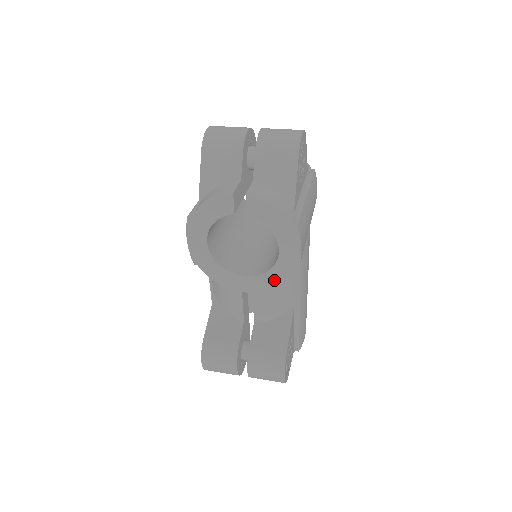
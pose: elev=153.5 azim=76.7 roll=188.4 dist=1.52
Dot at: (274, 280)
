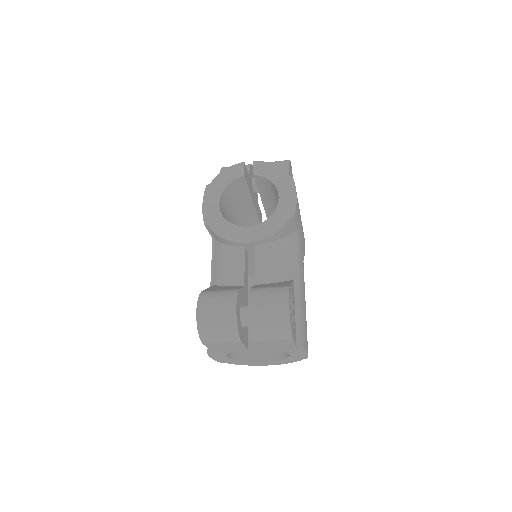
Dot at: (275, 225)
